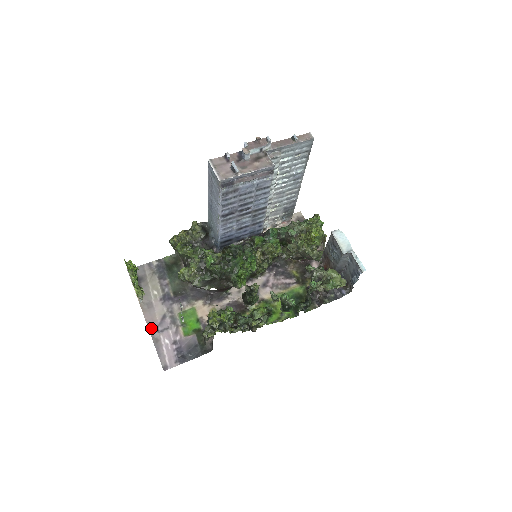
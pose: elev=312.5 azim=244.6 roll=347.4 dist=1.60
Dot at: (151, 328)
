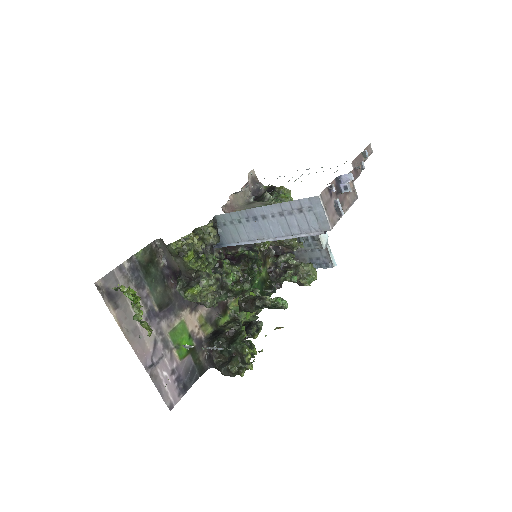
Dot at: (145, 363)
